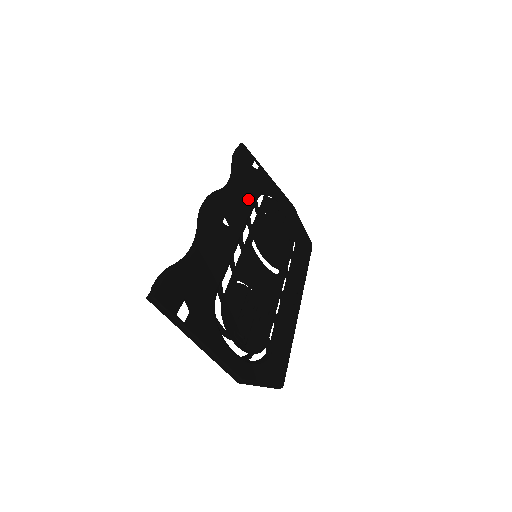
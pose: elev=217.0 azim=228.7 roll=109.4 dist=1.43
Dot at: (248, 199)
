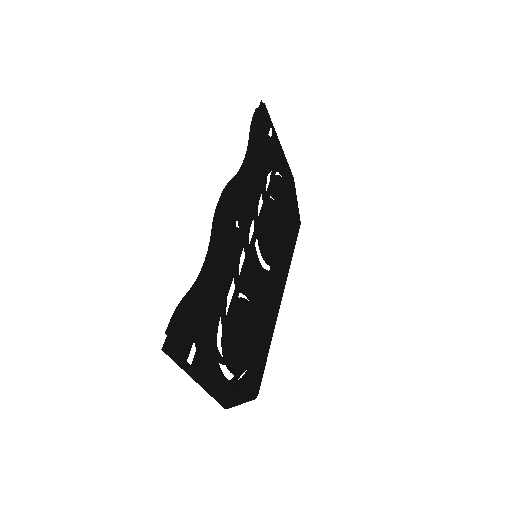
Dot at: (259, 184)
